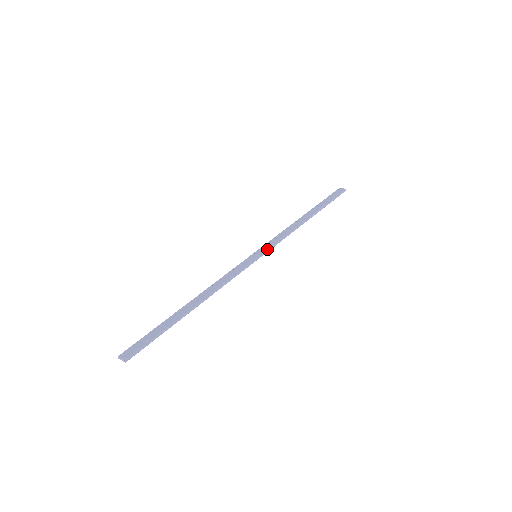
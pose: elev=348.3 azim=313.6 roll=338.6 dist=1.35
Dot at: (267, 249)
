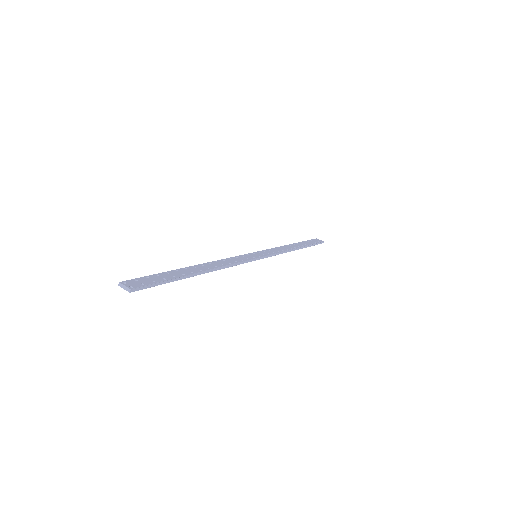
Dot at: (267, 255)
